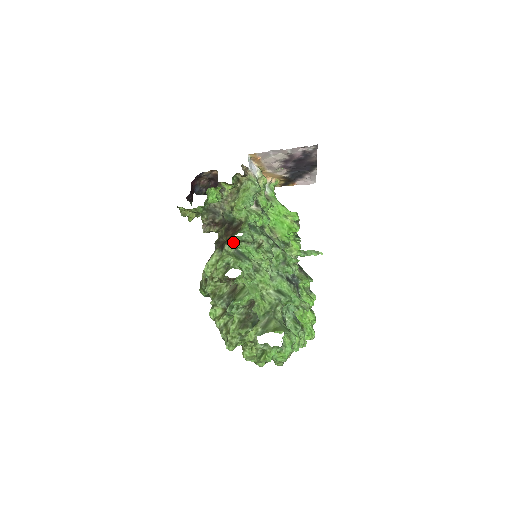
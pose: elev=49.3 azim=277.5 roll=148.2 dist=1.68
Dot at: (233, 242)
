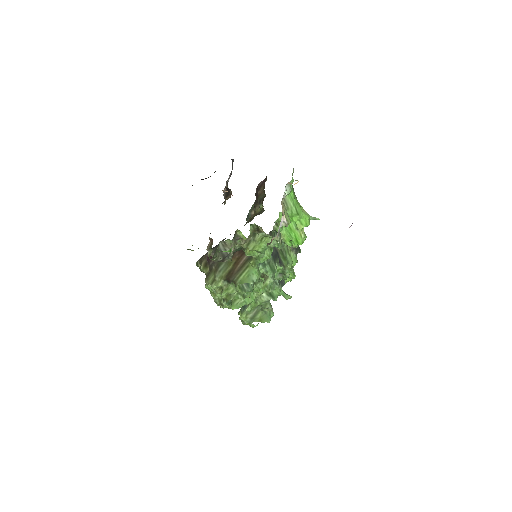
Dot at: occluded
